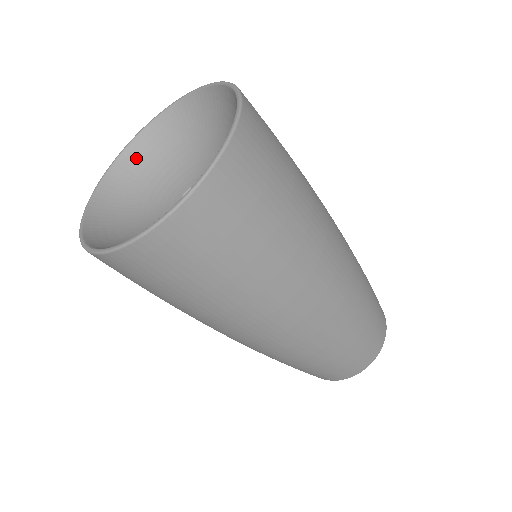
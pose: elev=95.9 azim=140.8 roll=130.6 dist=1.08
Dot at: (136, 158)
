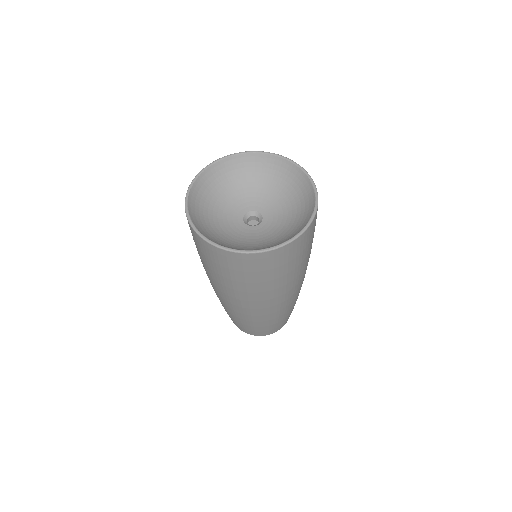
Dot at: (197, 197)
